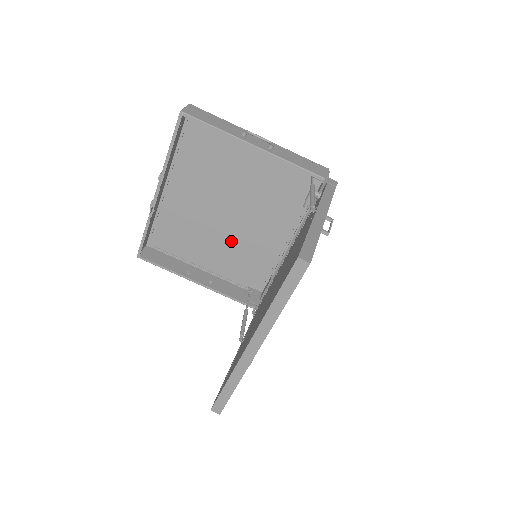
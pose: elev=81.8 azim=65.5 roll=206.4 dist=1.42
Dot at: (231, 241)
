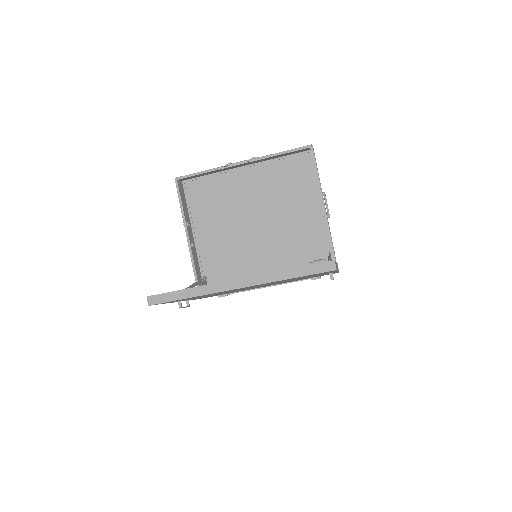
Dot at: (234, 238)
